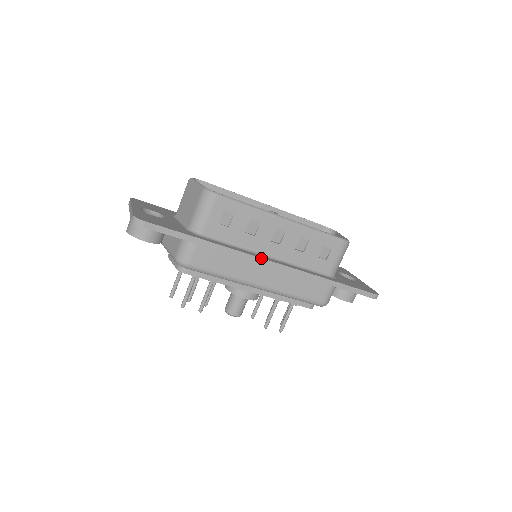
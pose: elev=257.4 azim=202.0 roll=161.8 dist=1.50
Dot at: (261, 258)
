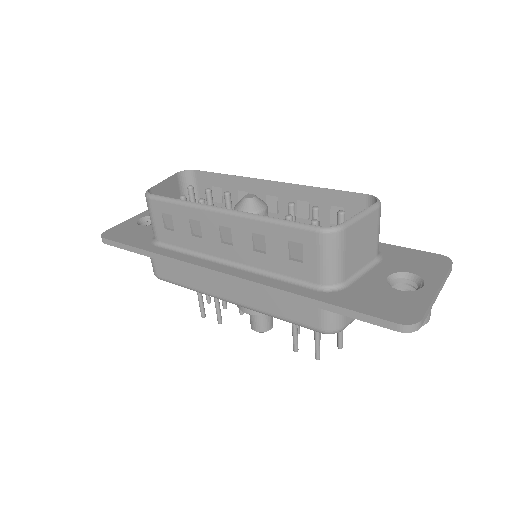
Dot at: (205, 268)
